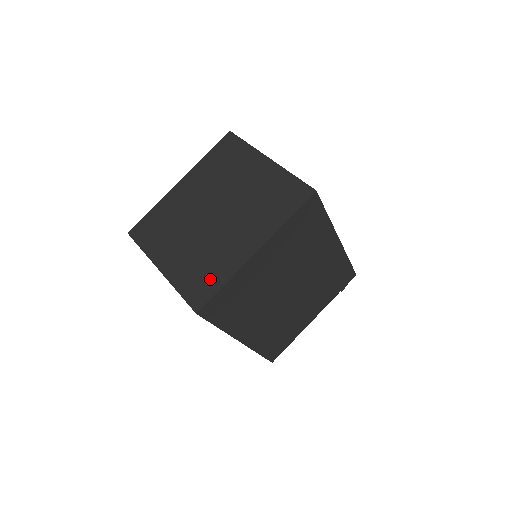
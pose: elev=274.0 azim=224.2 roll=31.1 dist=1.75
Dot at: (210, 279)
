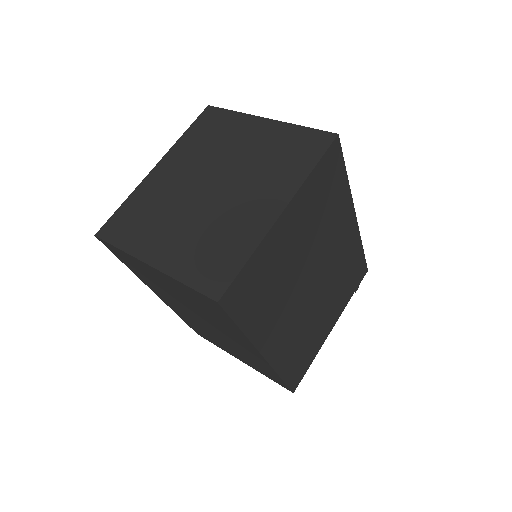
Dot at: (227, 257)
